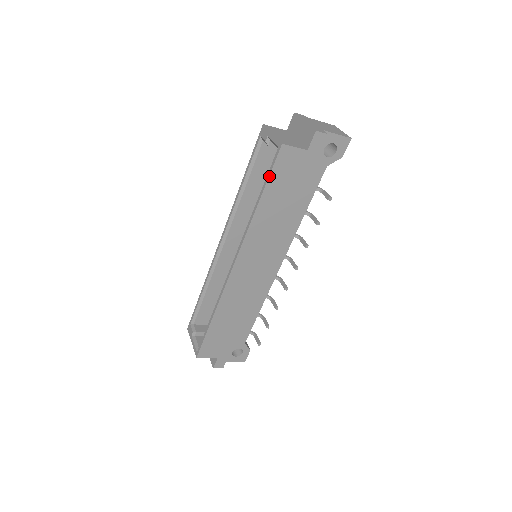
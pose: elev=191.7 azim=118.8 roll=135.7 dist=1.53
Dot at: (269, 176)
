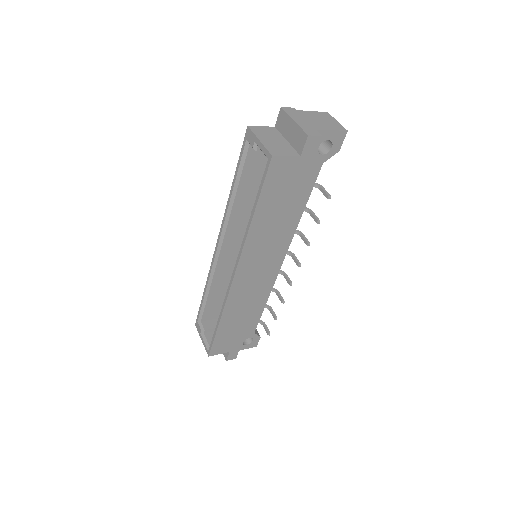
Dot at: (261, 189)
